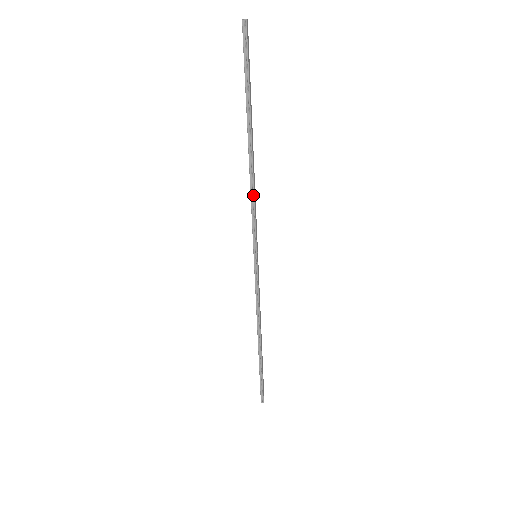
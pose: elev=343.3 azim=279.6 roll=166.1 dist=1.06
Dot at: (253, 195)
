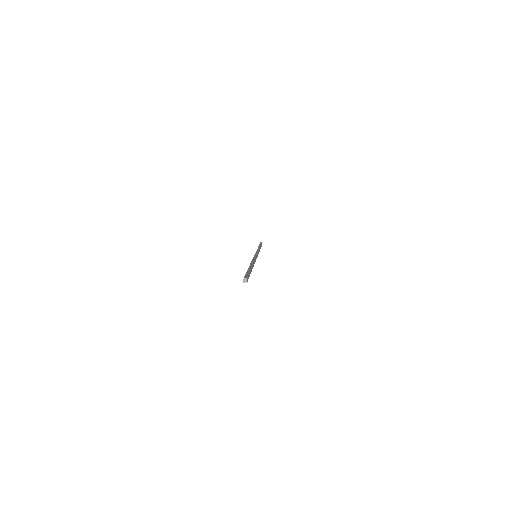
Dot at: occluded
